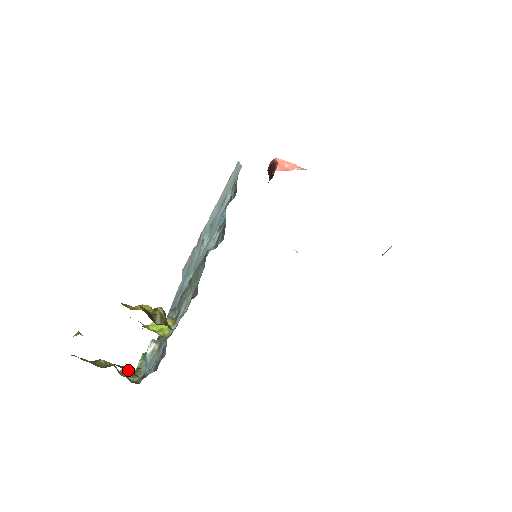
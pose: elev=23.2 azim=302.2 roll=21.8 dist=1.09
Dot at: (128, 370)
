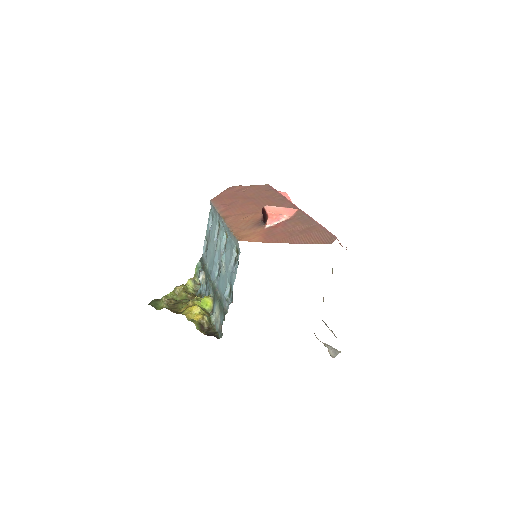
Dot at: (191, 283)
